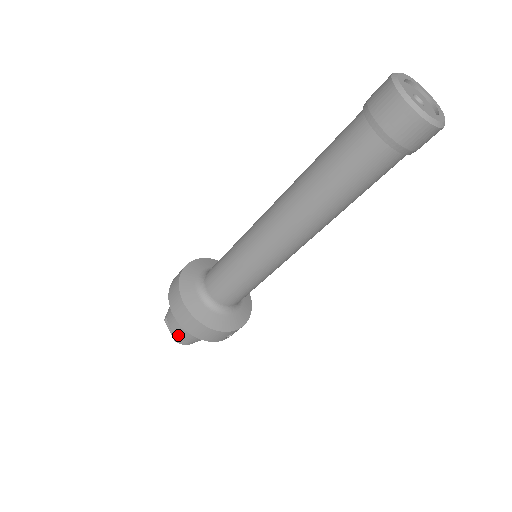
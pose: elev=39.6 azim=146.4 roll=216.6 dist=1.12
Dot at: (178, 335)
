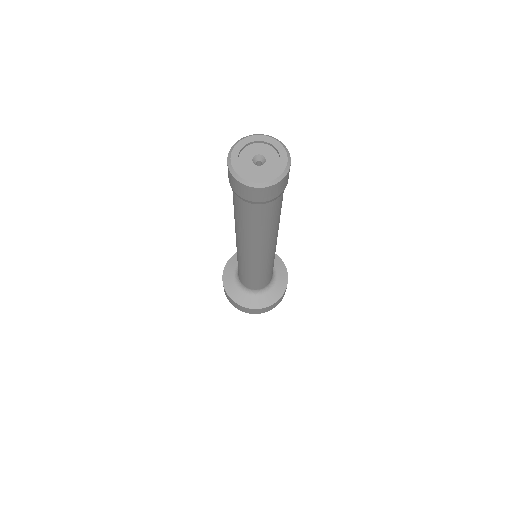
Dot at: occluded
